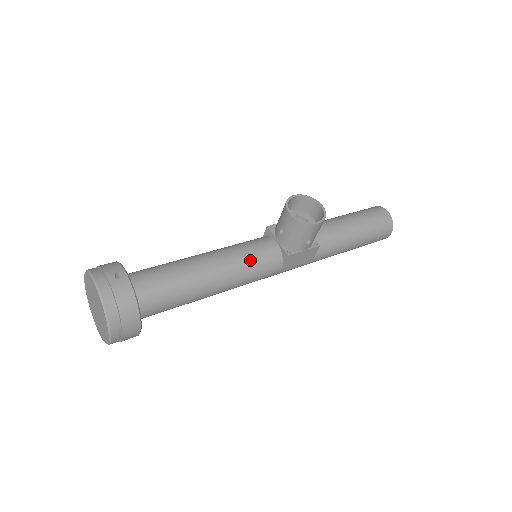
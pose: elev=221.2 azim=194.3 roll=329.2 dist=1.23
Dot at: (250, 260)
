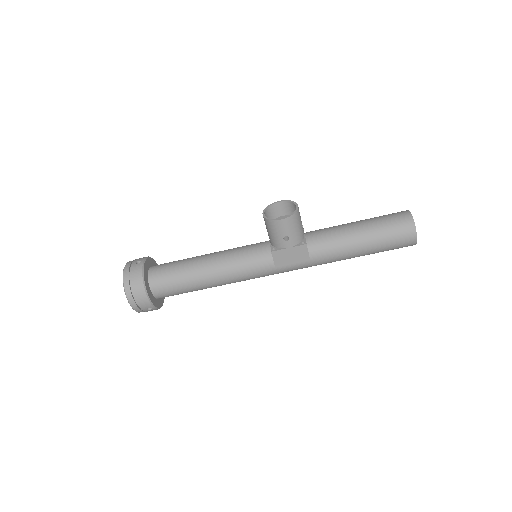
Dot at: (241, 256)
